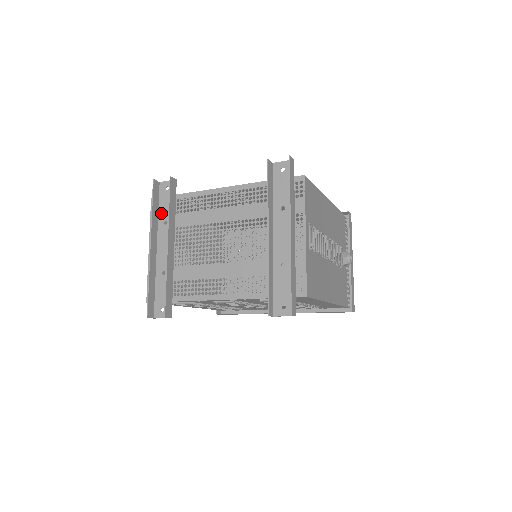
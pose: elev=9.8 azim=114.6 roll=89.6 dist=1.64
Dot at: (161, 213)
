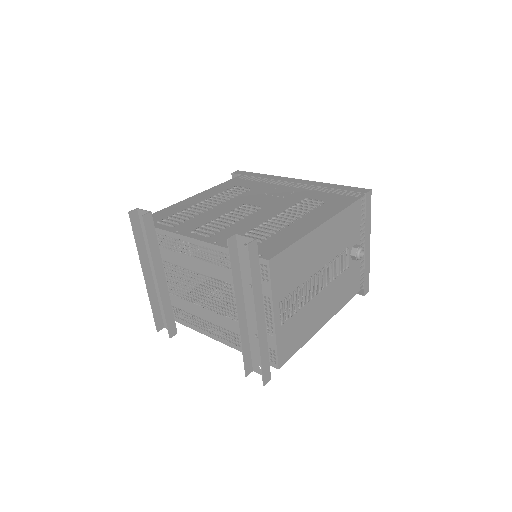
Dot at: (146, 241)
